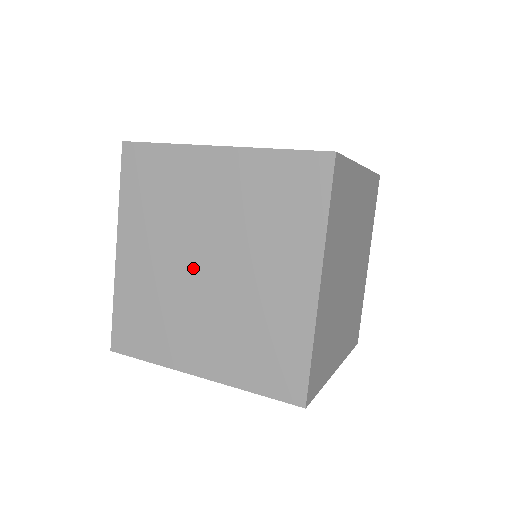
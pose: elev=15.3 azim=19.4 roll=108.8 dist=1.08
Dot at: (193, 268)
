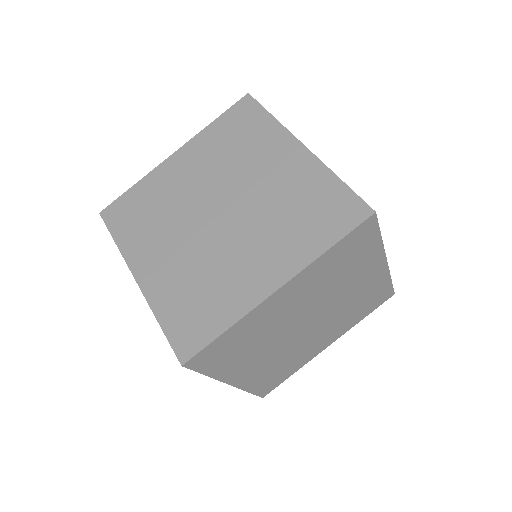
Dot at: (299, 333)
